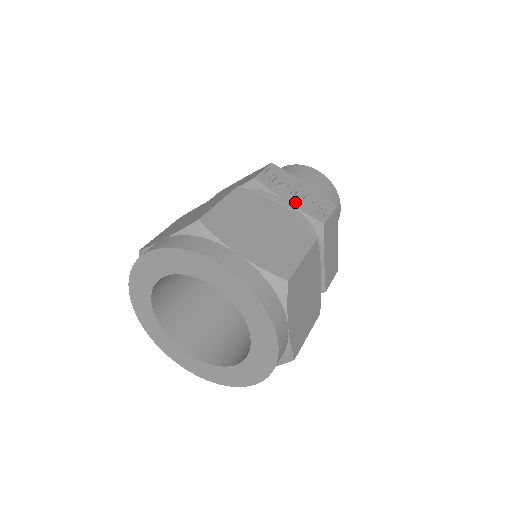
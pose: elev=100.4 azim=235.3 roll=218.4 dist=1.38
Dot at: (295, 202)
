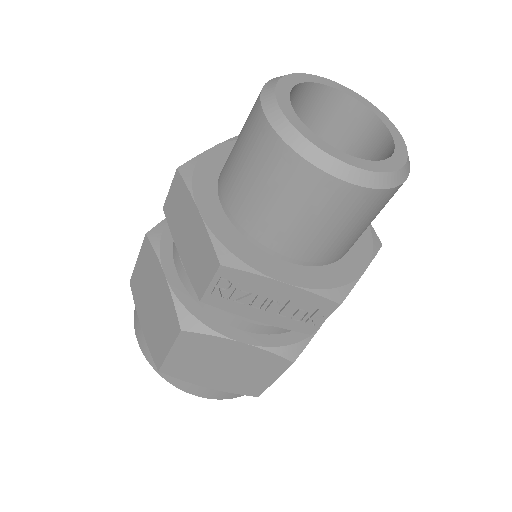
Dot at: (267, 318)
